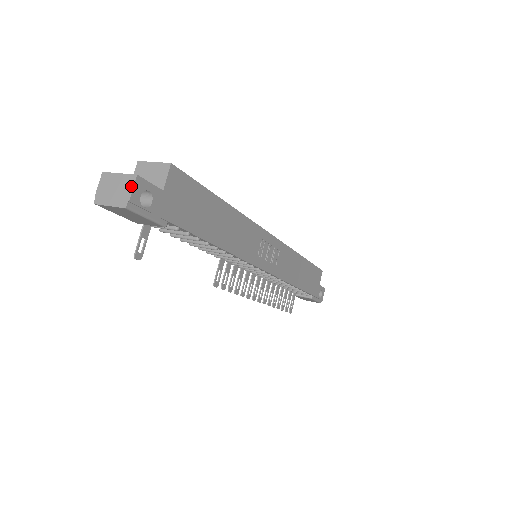
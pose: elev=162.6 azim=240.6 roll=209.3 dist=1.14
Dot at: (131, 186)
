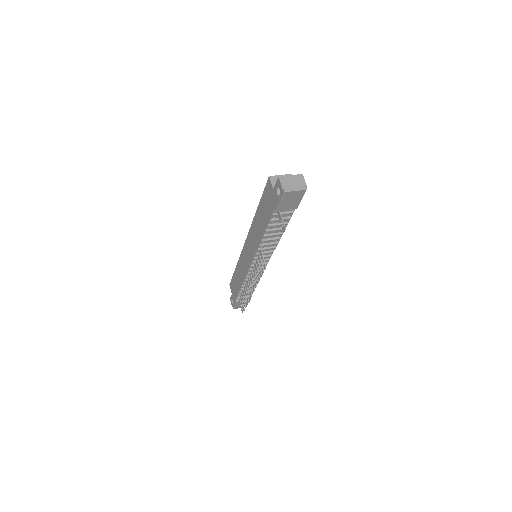
Dot at: (303, 179)
